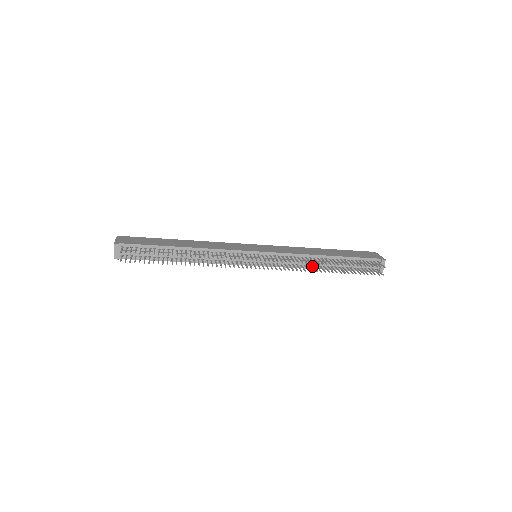
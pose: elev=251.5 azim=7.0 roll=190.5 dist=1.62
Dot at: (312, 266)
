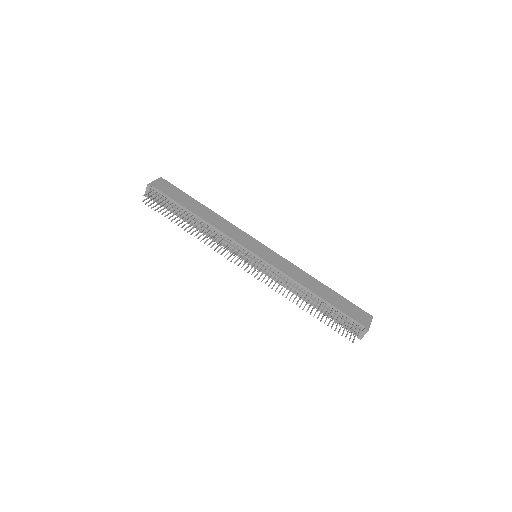
Dot at: occluded
